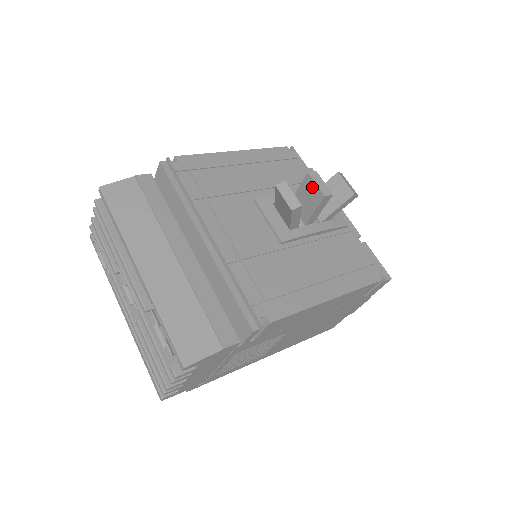
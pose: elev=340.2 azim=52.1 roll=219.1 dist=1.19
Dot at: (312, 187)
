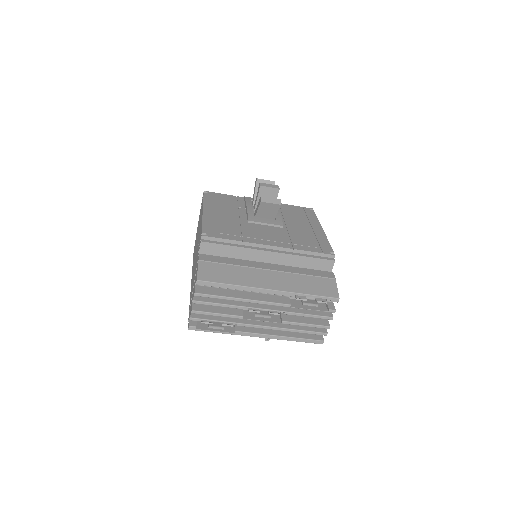
Dot at: (268, 191)
